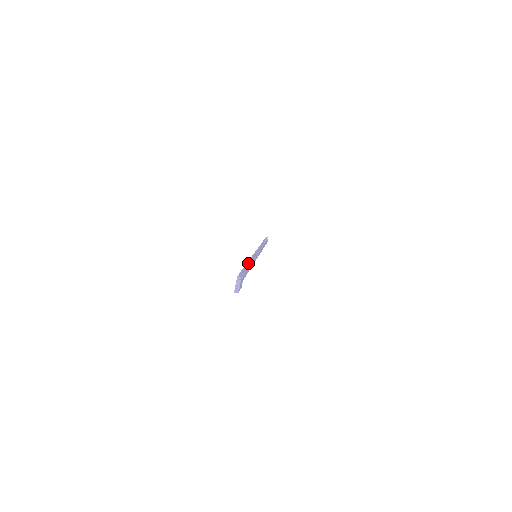
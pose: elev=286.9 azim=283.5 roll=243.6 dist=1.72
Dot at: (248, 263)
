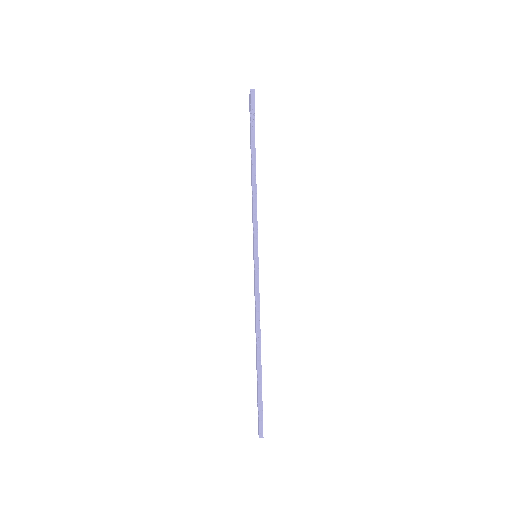
Dot at: occluded
